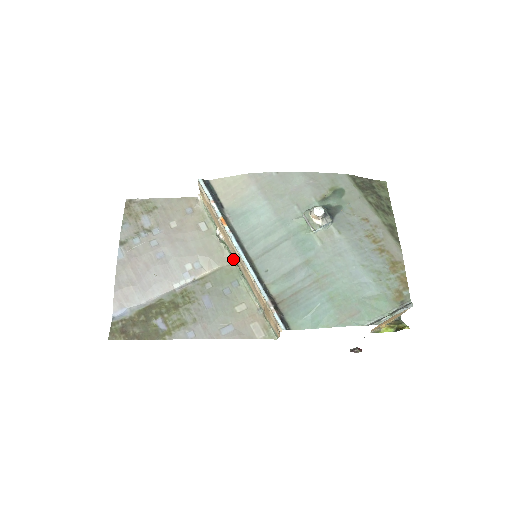
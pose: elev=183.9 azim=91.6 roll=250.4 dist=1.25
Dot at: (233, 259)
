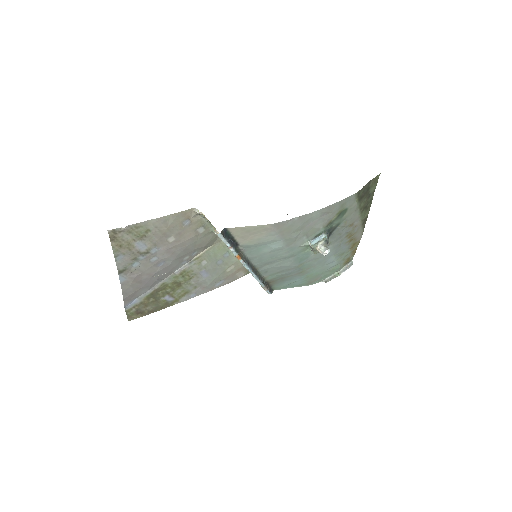
Dot at: occluded
